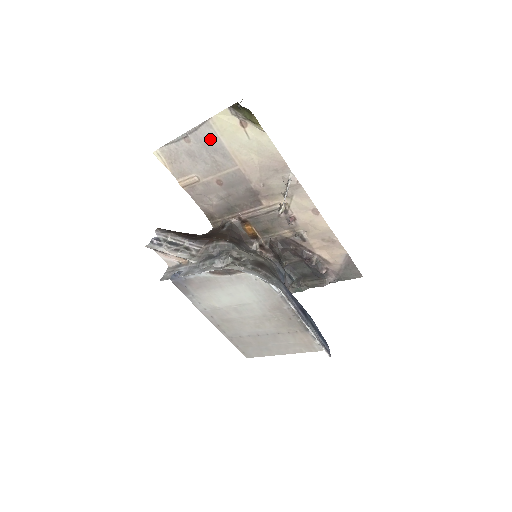
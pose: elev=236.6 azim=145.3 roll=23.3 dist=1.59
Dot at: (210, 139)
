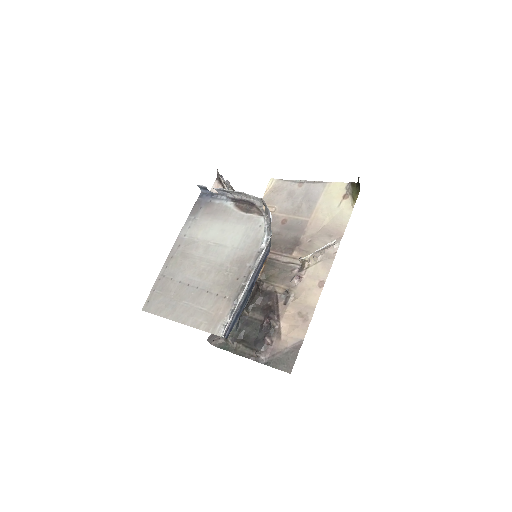
Dot at: (314, 193)
